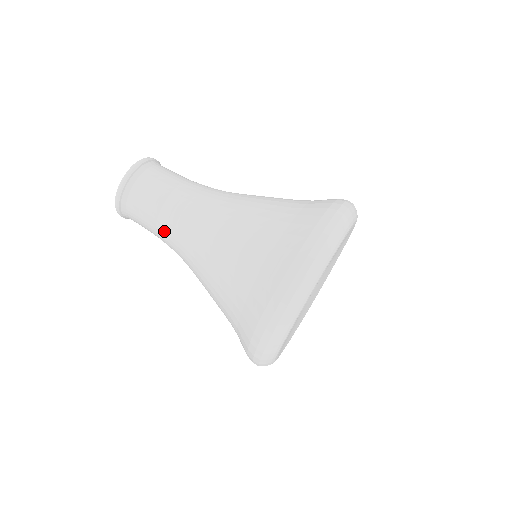
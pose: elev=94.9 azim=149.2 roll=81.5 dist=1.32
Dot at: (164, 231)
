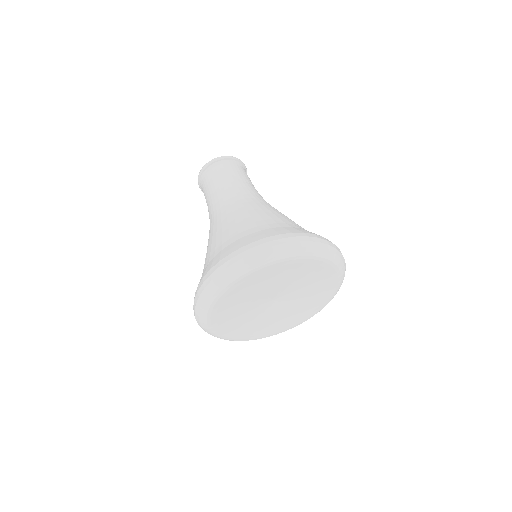
Dot at: occluded
